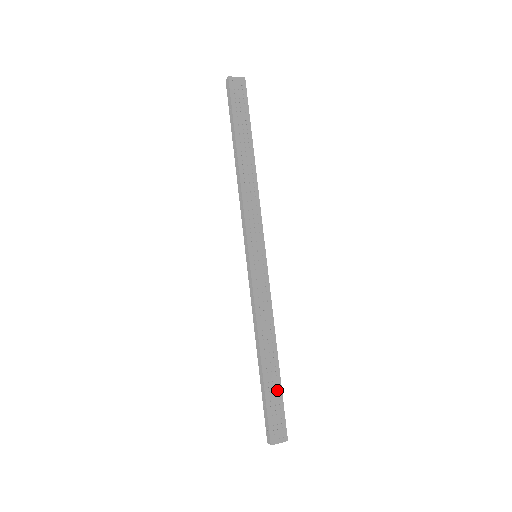
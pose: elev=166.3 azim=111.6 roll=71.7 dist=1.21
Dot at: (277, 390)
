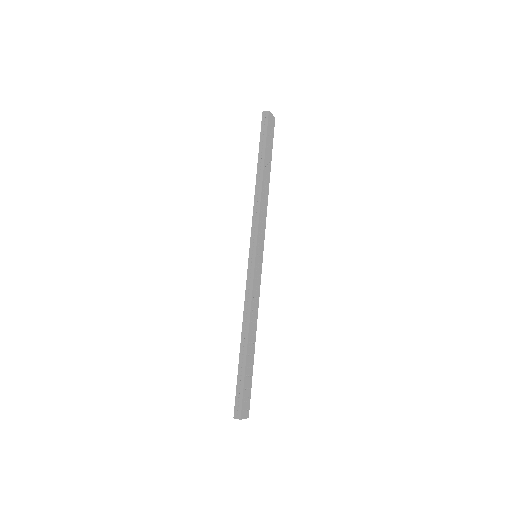
Dot at: (250, 372)
